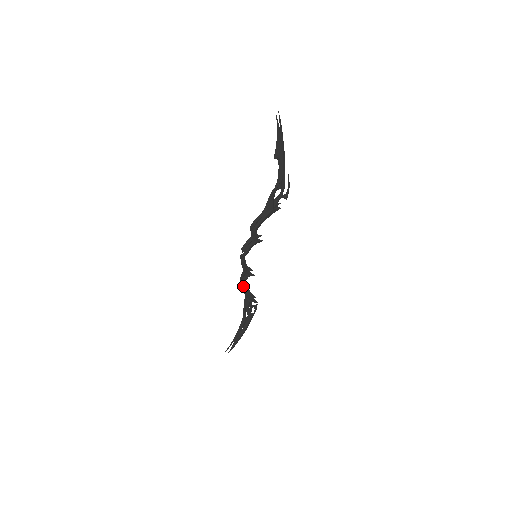
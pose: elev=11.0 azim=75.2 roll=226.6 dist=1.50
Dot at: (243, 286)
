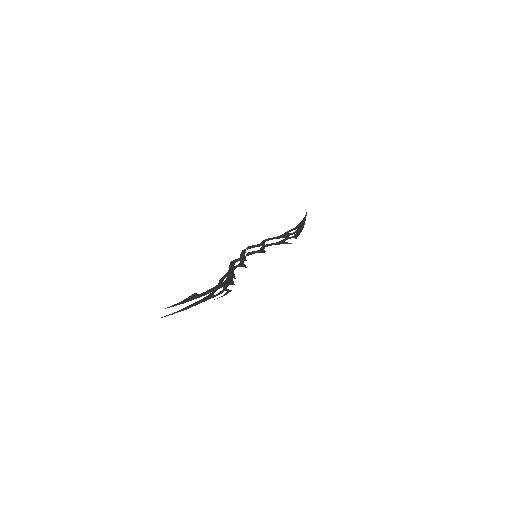
Dot at: occluded
